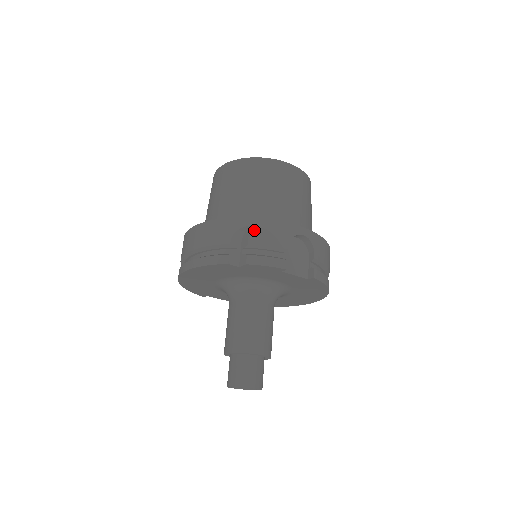
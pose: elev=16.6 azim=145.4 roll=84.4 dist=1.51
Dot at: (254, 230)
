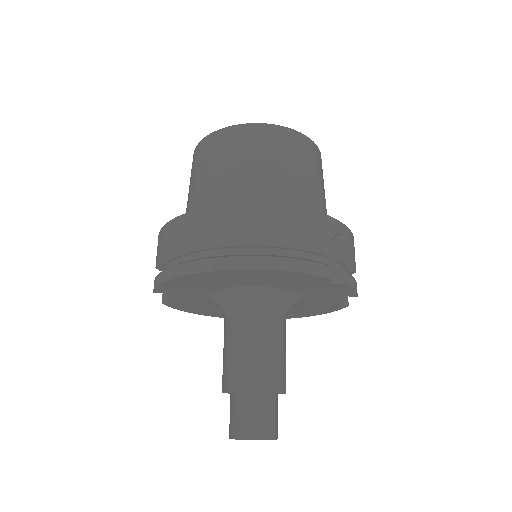
Dot at: (346, 241)
